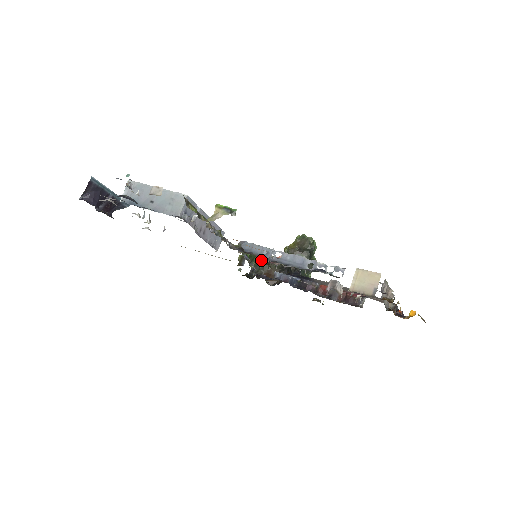
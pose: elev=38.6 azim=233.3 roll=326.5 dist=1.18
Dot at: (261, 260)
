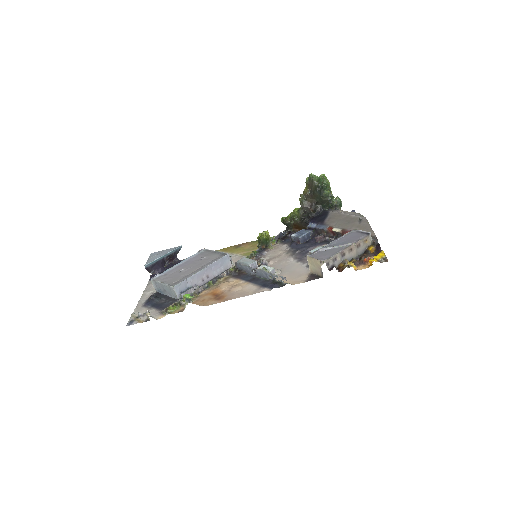
Dot at: (286, 219)
